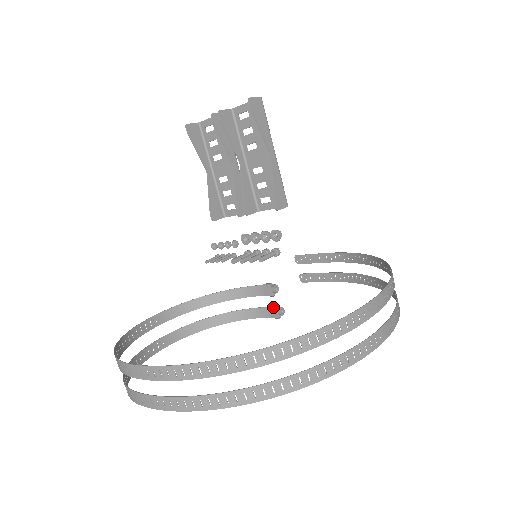
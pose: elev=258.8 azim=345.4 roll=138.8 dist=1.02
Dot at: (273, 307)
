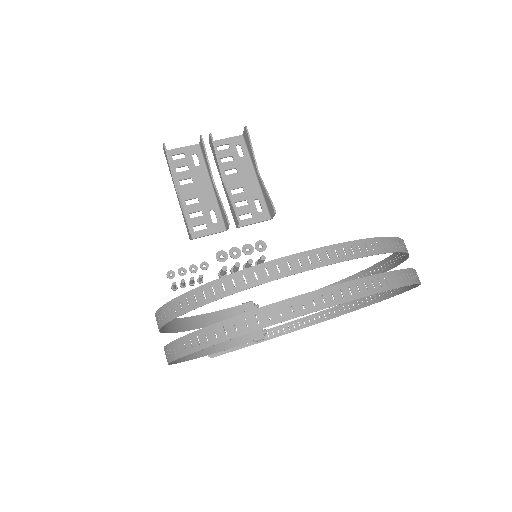
Dot at: occluded
